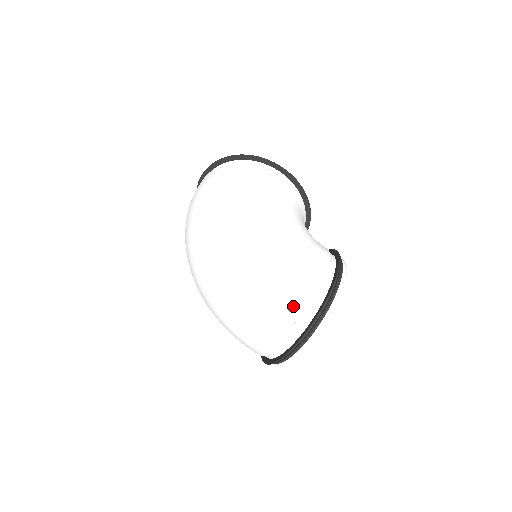
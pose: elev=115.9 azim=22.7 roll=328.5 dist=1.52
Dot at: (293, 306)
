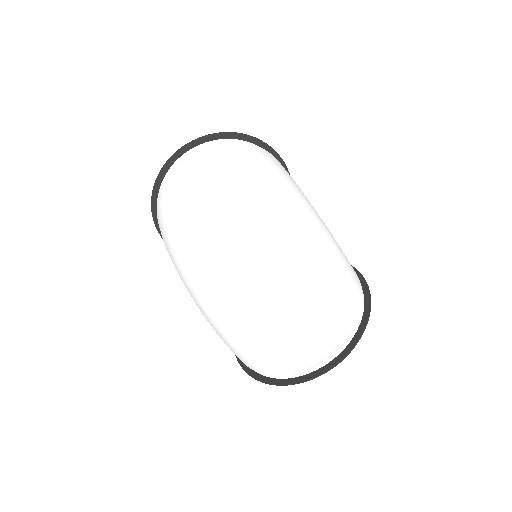
Dot at: (352, 307)
